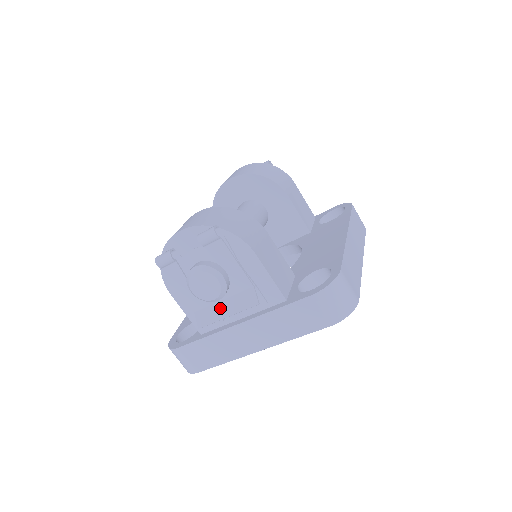
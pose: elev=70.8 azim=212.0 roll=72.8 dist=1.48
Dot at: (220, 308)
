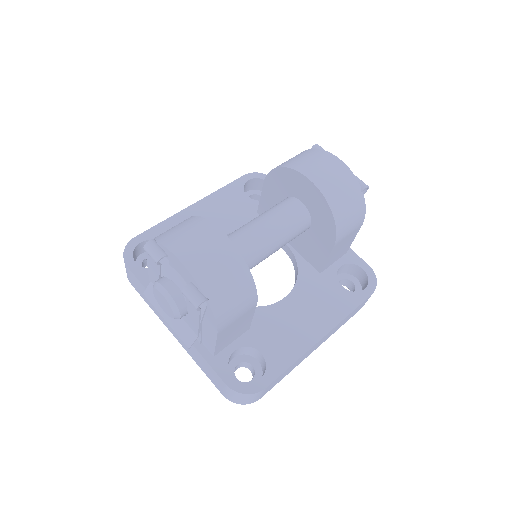
Dot at: occluded
